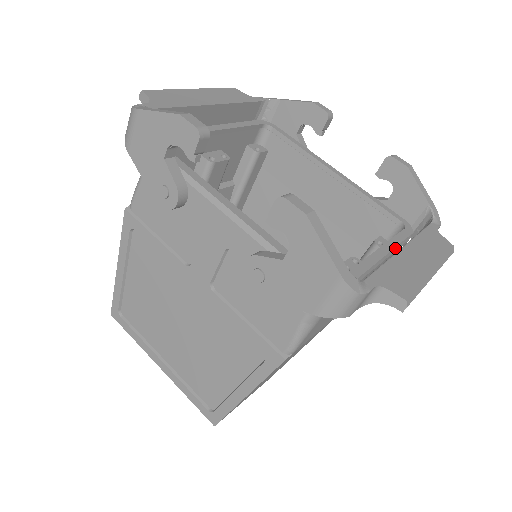
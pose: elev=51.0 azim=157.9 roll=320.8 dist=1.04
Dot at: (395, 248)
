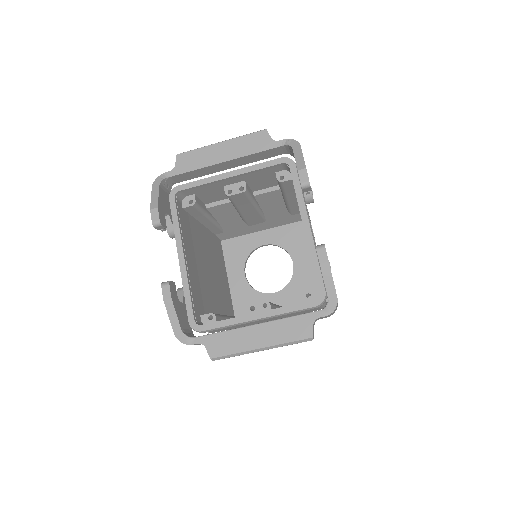
Dot at: (281, 314)
